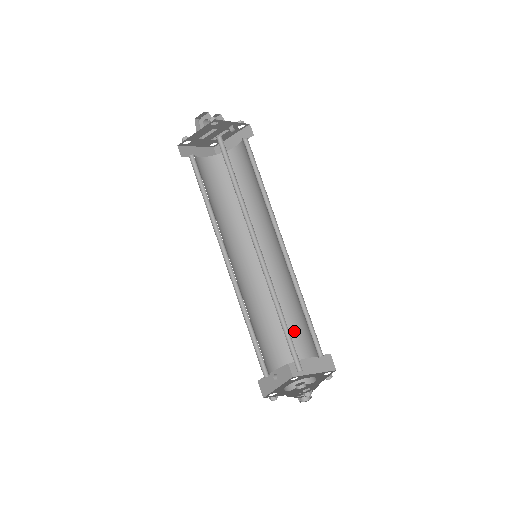
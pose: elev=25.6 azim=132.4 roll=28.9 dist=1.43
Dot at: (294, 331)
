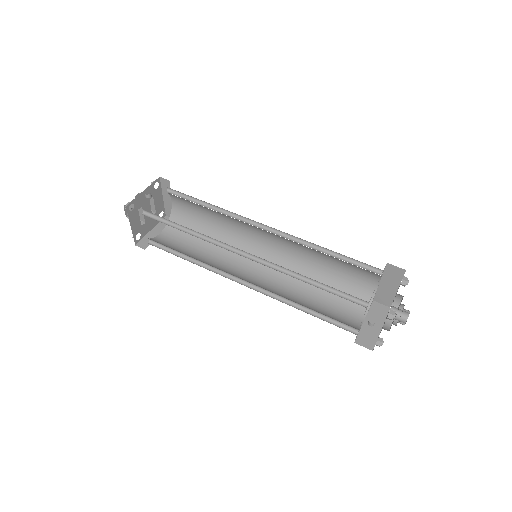
Dot at: (347, 275)
